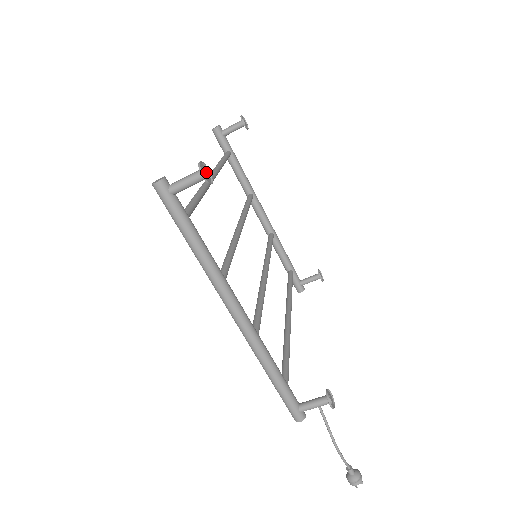
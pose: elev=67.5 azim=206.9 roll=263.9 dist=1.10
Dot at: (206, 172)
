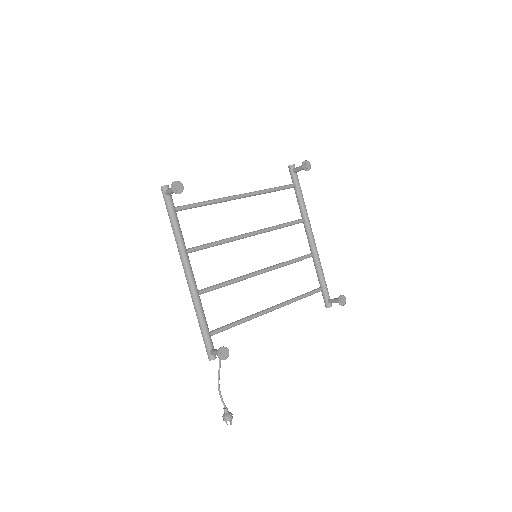
Dot at: (177, 187)
